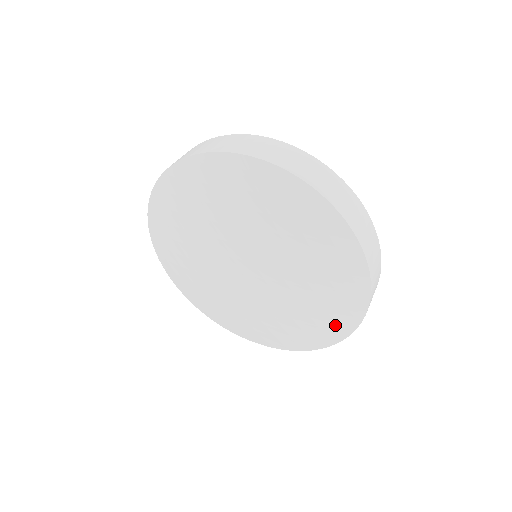
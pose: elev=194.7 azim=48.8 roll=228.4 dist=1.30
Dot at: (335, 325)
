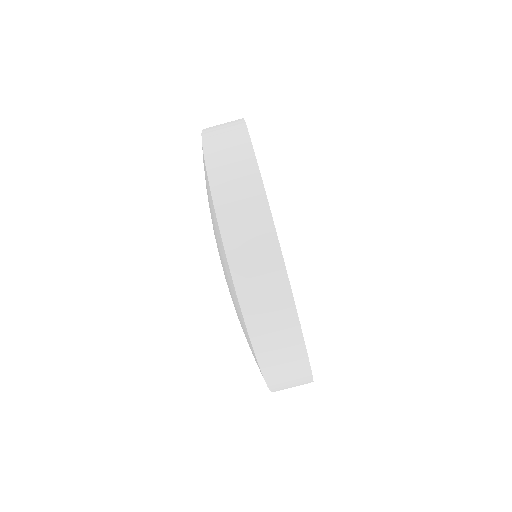
Dot at: (239, 313)
